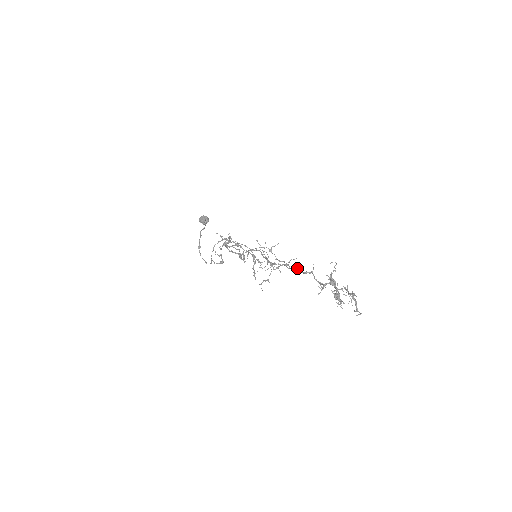
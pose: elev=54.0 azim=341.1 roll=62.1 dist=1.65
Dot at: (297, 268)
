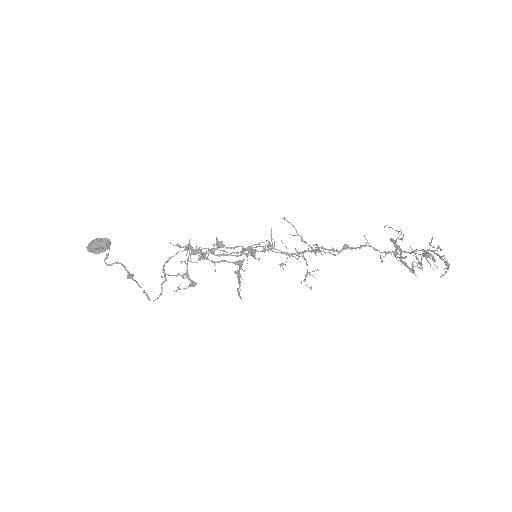
Dot at: (346, 244)
